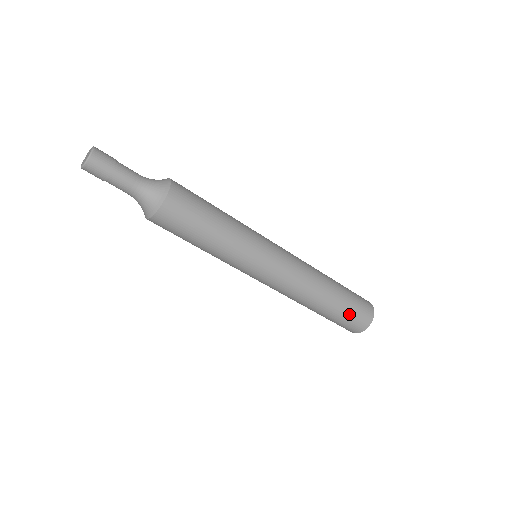
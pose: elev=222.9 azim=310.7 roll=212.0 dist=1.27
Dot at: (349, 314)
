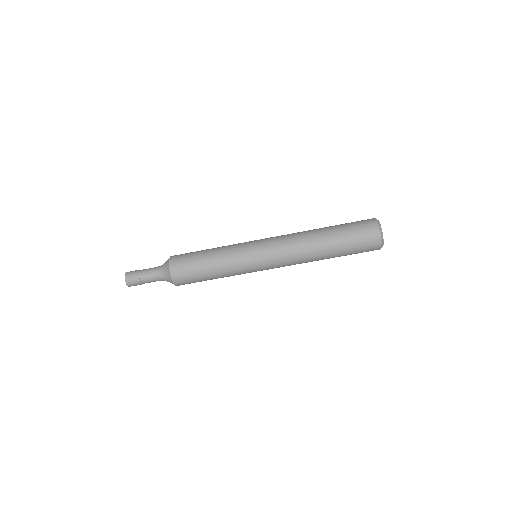
Dot at: (353, 244)
